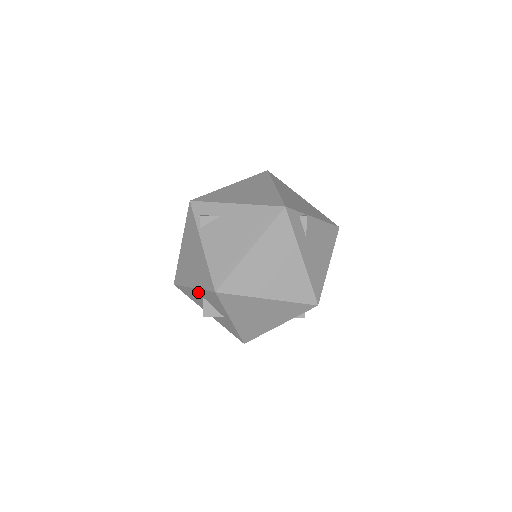
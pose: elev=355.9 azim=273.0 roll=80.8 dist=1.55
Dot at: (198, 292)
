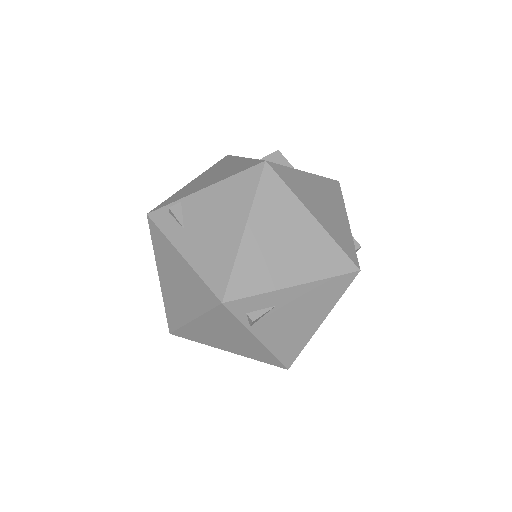
Dot at: occluded
